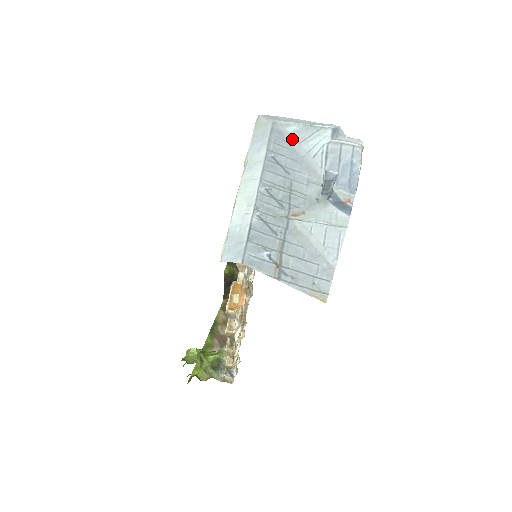
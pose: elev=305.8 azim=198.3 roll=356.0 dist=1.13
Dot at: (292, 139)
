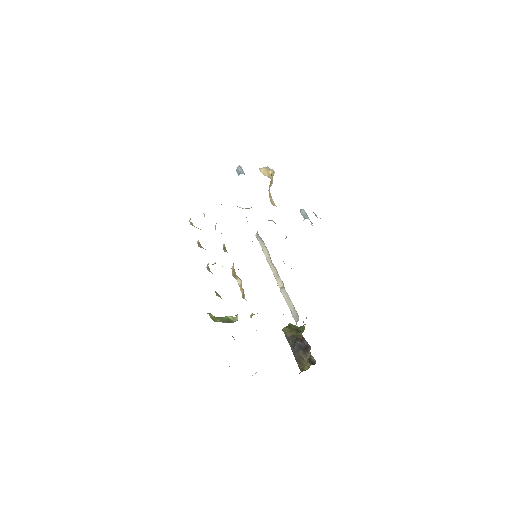
Dot at: occluded
